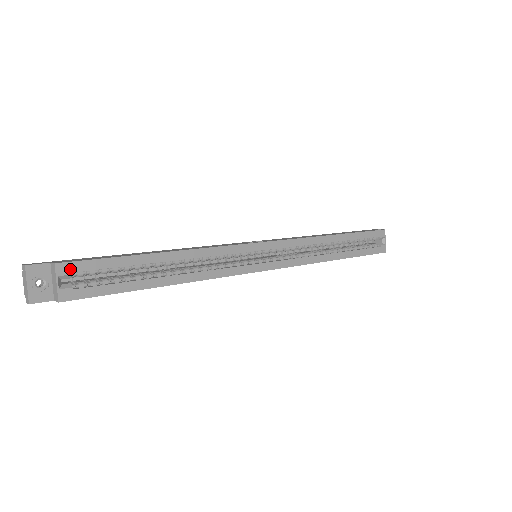
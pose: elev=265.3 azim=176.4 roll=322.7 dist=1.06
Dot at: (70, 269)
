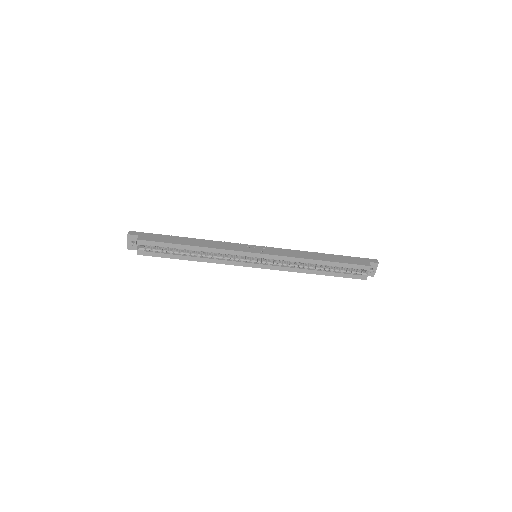
Dot at: (143, 243)
